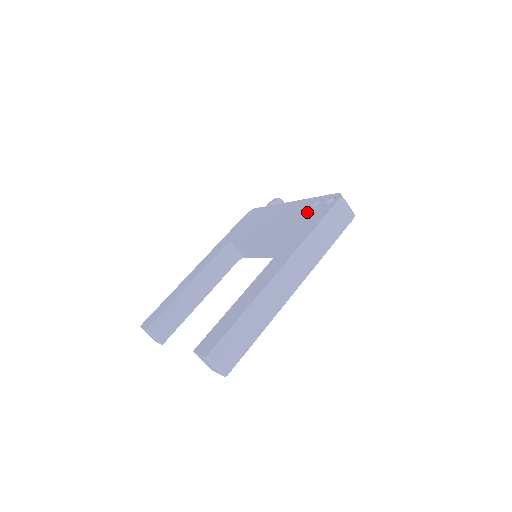
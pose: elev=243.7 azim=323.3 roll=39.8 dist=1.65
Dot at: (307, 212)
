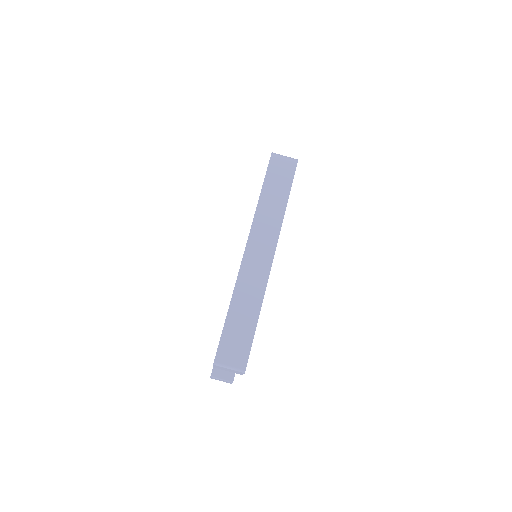
Dot at: occluded
